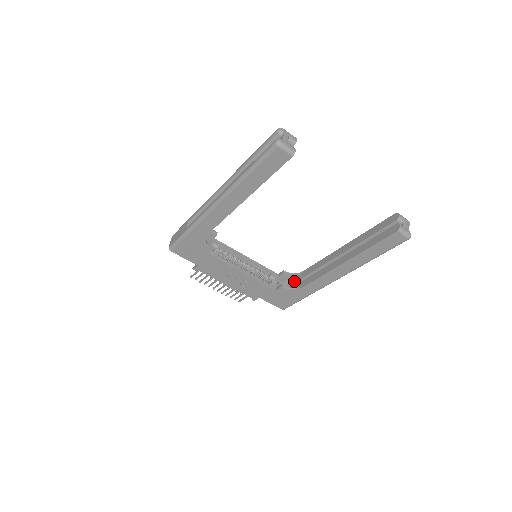
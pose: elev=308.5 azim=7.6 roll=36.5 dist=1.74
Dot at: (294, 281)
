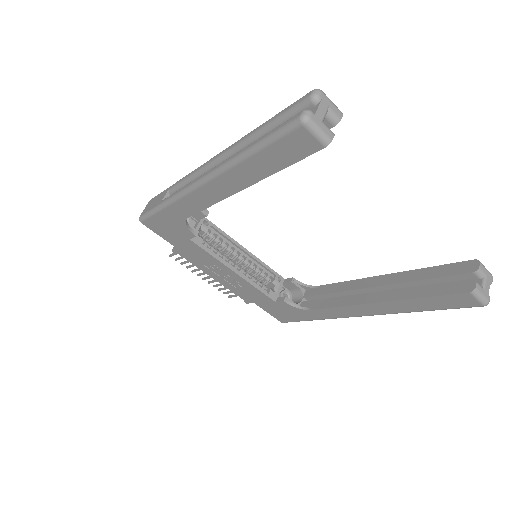
Dot at: (304, 295)
